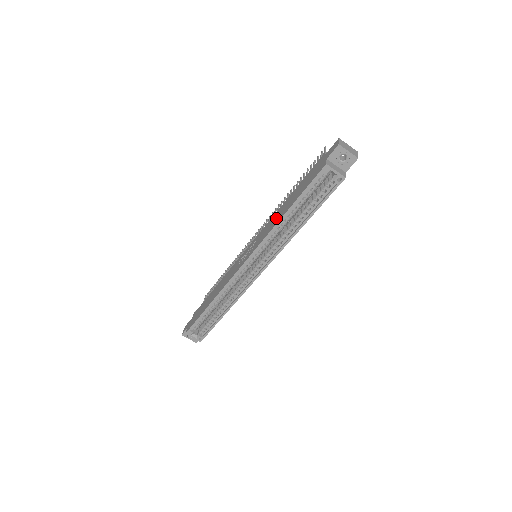
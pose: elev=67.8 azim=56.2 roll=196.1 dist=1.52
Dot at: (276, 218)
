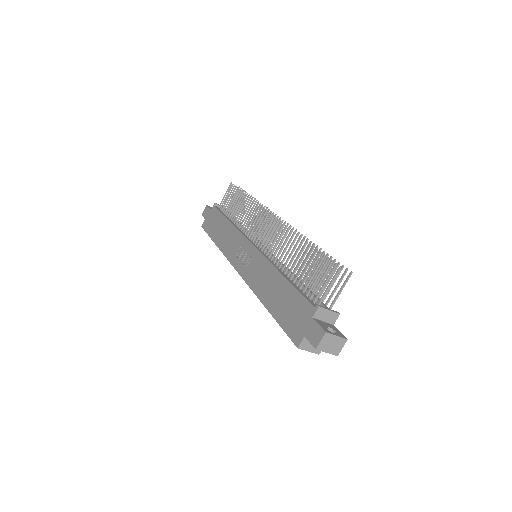
Dot at: (265, 285)
